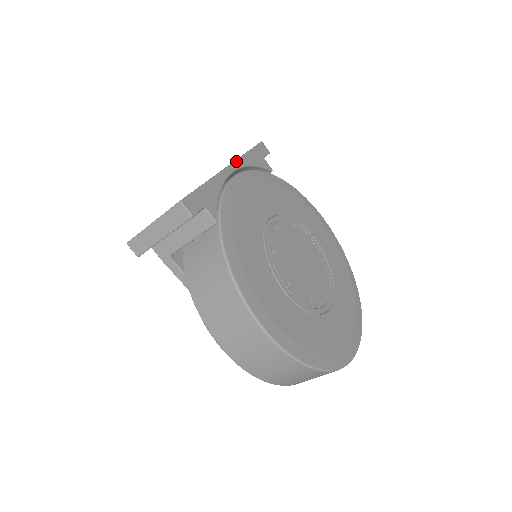
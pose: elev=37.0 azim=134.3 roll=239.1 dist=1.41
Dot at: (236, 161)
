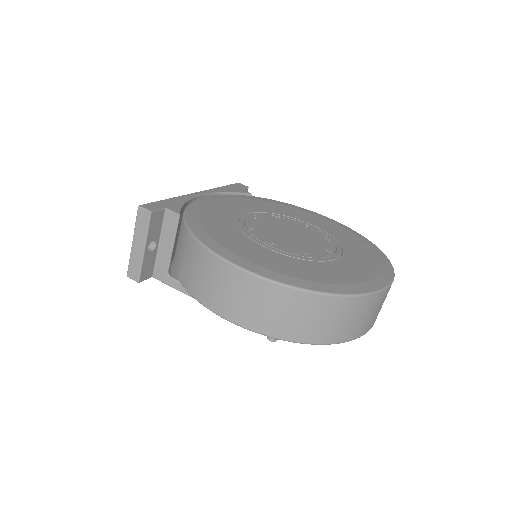
Dot at: (206, 190)
